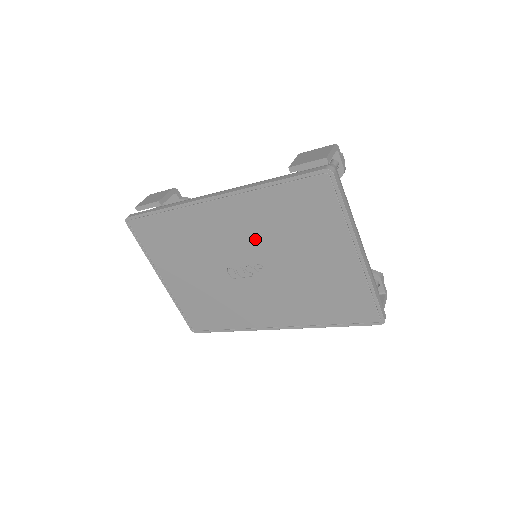
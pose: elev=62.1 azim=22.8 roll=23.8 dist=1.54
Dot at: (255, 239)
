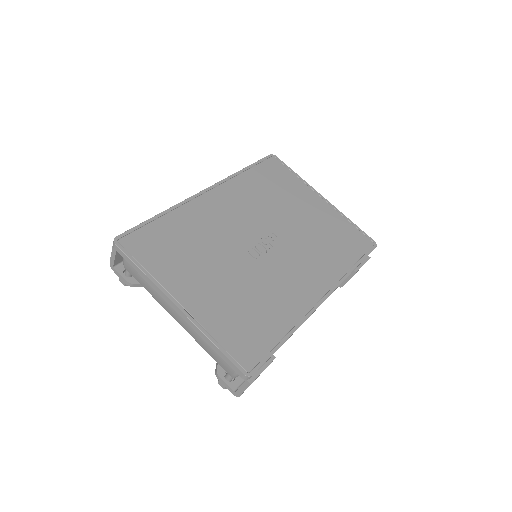
Dot at: (255, 212)
